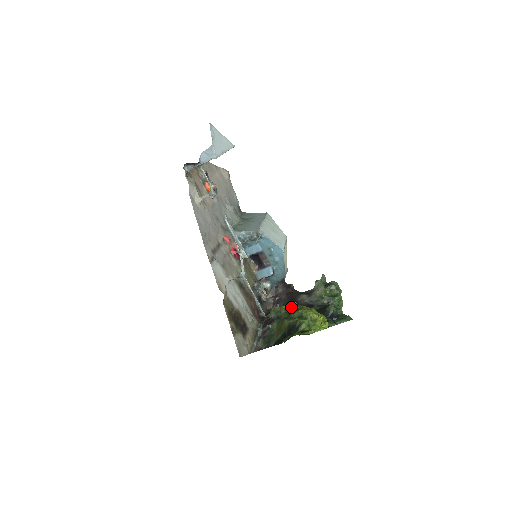
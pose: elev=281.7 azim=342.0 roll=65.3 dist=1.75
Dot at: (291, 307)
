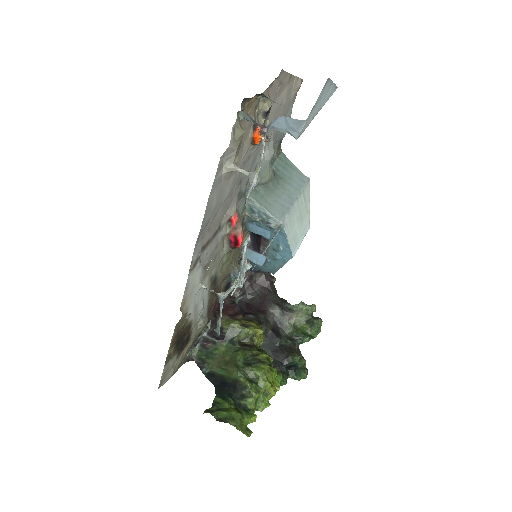
Dot at: (254, 338)
